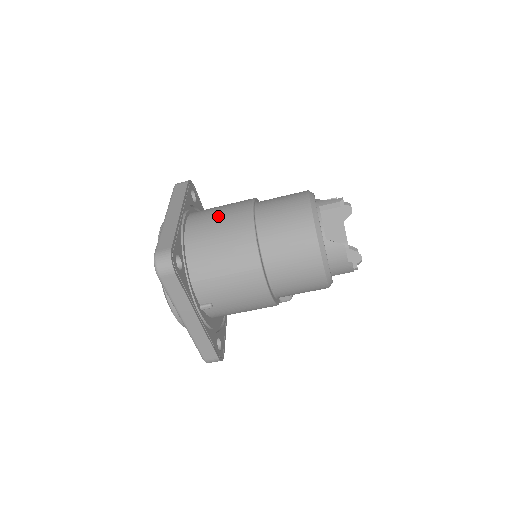
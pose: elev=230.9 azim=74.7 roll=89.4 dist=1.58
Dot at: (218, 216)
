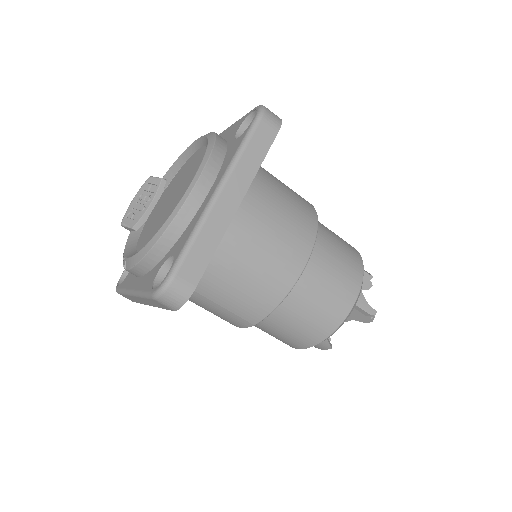
Dot at: (270, 238)
